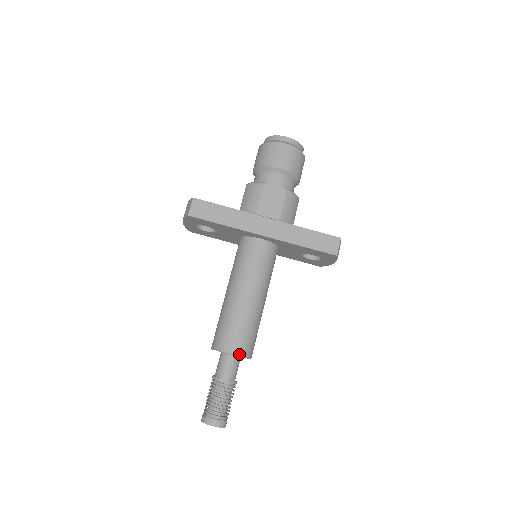
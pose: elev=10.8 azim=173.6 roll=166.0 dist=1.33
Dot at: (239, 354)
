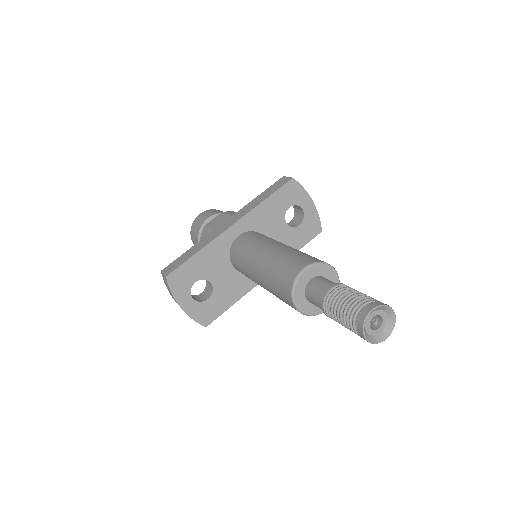
Dot at: (310, 264)
